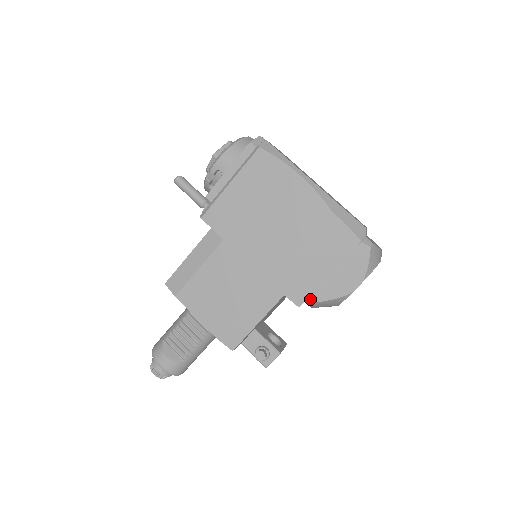
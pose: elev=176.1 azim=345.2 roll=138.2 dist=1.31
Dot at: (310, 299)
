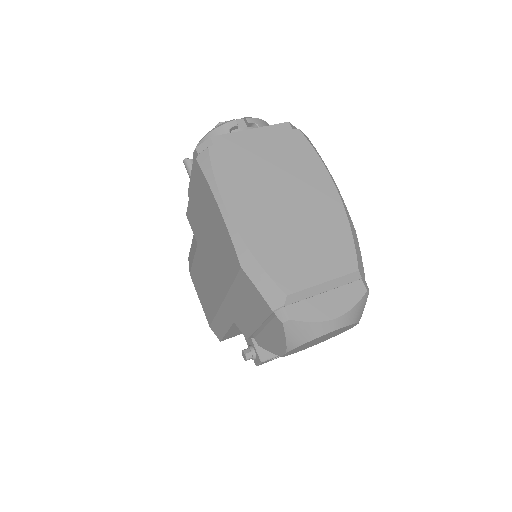
Dot at: occluded
